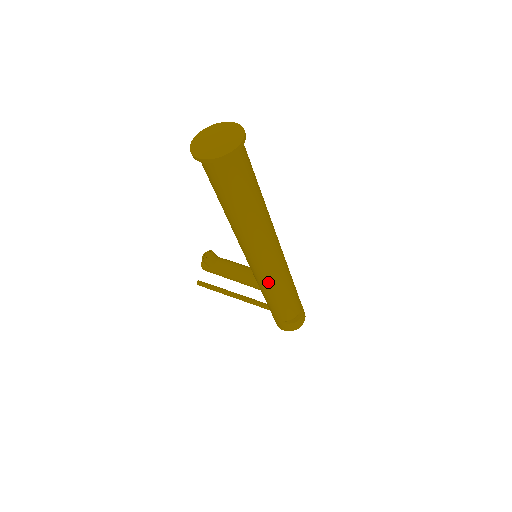
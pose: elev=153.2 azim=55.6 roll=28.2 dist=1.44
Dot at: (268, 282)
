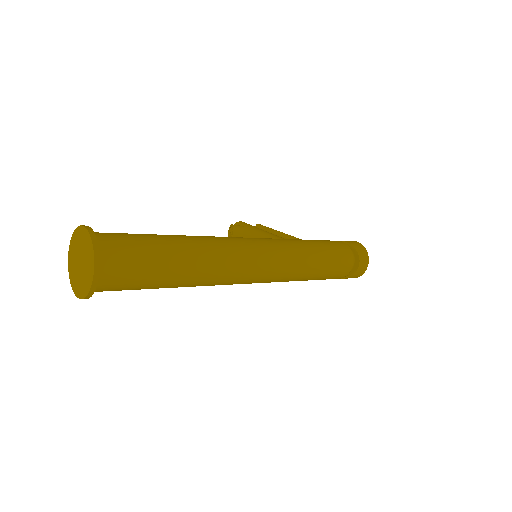
Dot at: occluded
